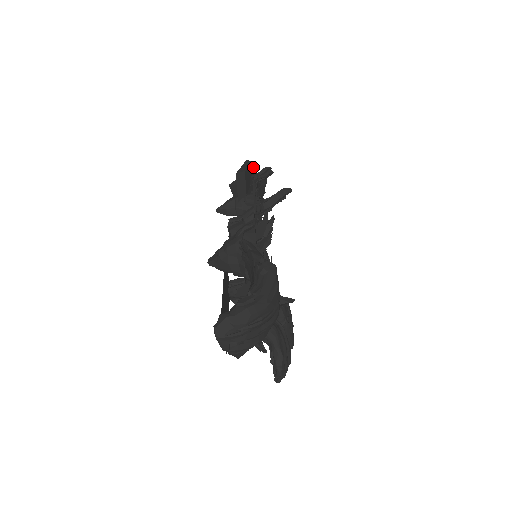
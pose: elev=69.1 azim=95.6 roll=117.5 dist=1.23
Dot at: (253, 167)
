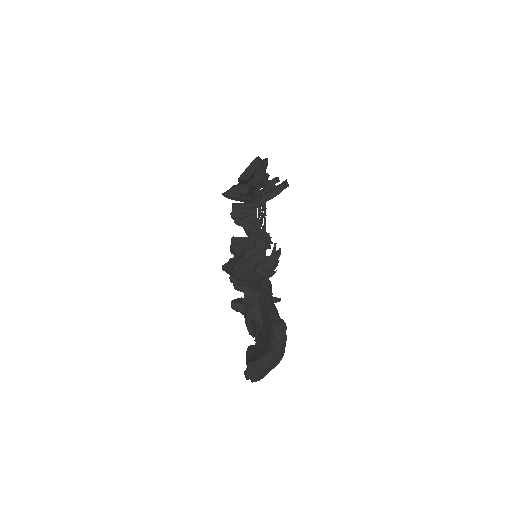
Dot at: occluded
